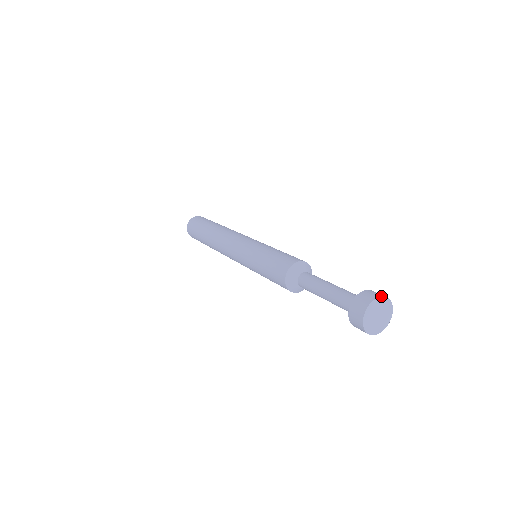
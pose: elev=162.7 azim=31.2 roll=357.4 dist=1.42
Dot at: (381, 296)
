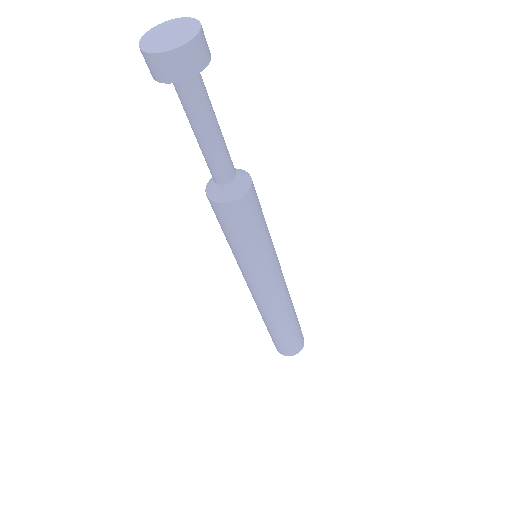
Dot at: (187, 17)
